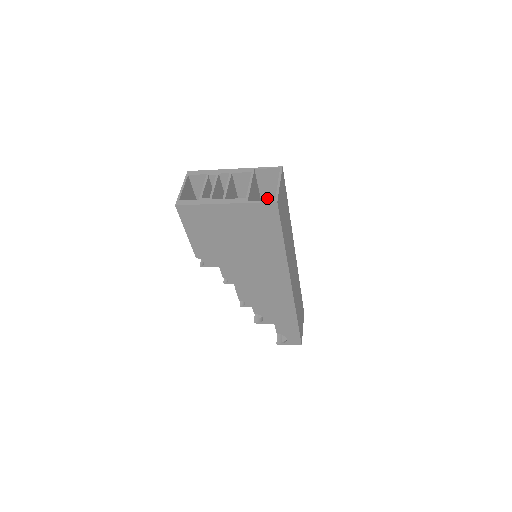
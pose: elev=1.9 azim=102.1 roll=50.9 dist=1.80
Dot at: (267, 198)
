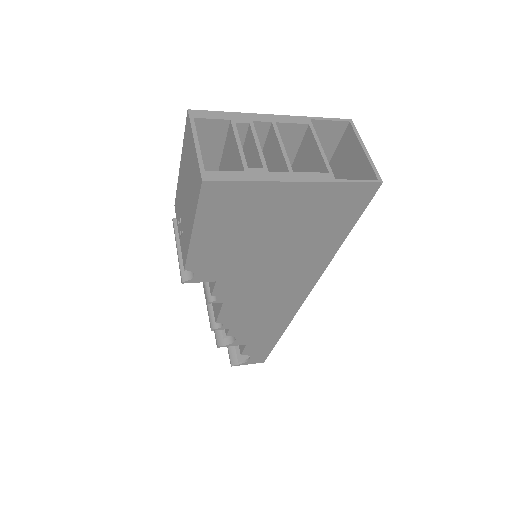
Dot at: occluded
